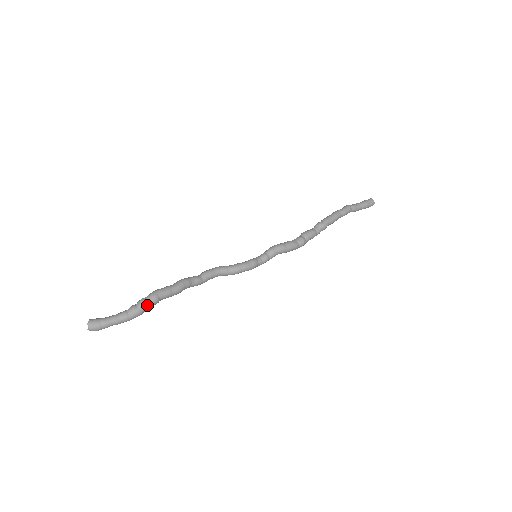
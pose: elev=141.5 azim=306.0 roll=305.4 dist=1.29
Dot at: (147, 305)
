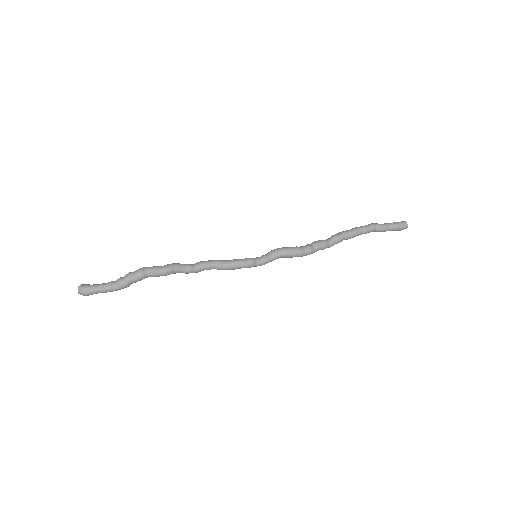
Dot at: (132, 277)
